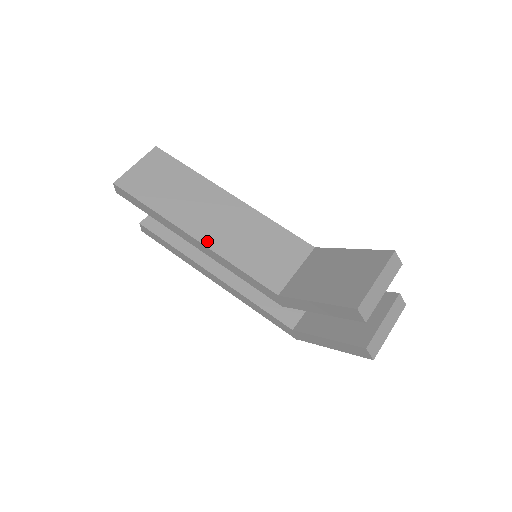
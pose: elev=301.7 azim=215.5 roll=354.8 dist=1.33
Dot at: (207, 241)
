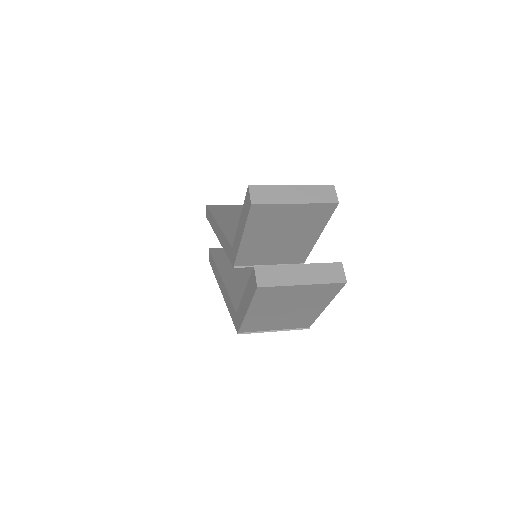
Dot at: (223, 225)
